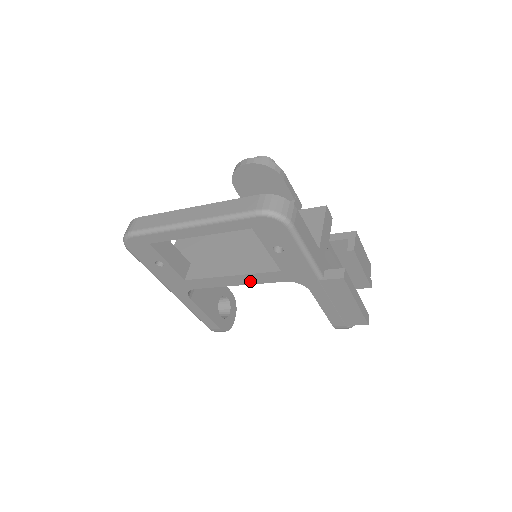
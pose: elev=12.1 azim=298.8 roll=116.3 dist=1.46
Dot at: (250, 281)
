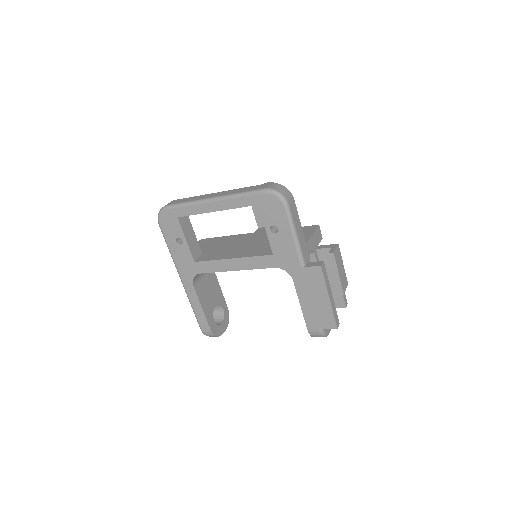
Dot at: (247, 266)
